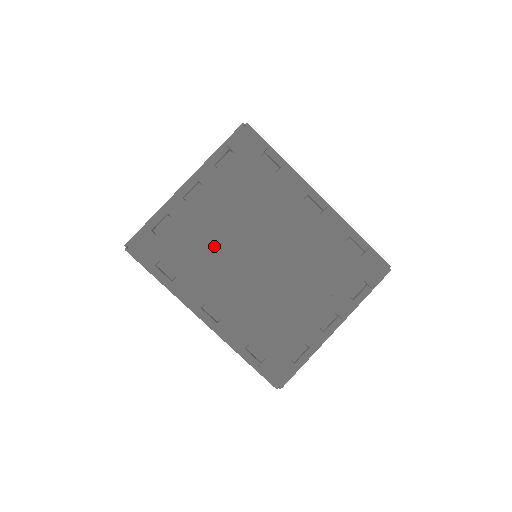
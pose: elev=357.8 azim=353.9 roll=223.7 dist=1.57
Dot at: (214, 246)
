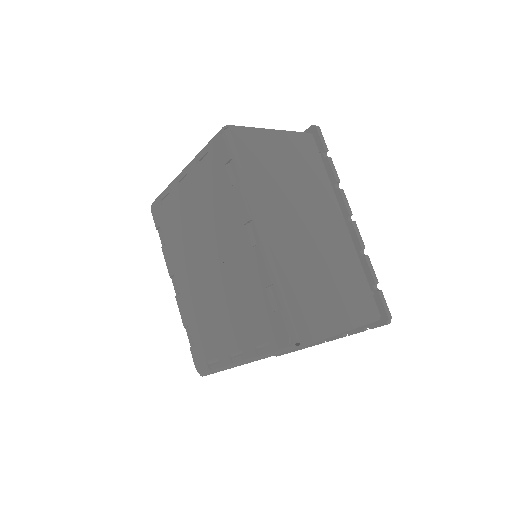
Dot at: (185, 233)
